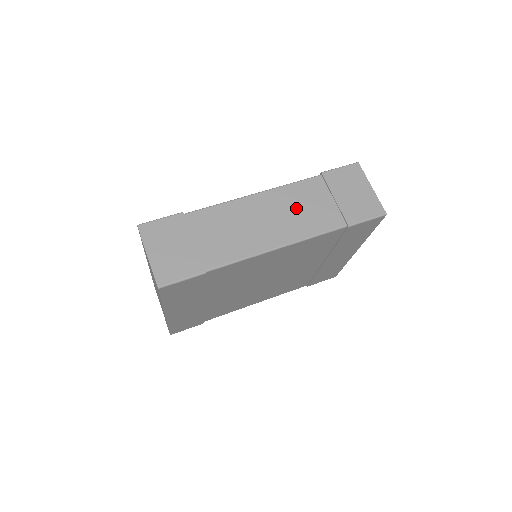
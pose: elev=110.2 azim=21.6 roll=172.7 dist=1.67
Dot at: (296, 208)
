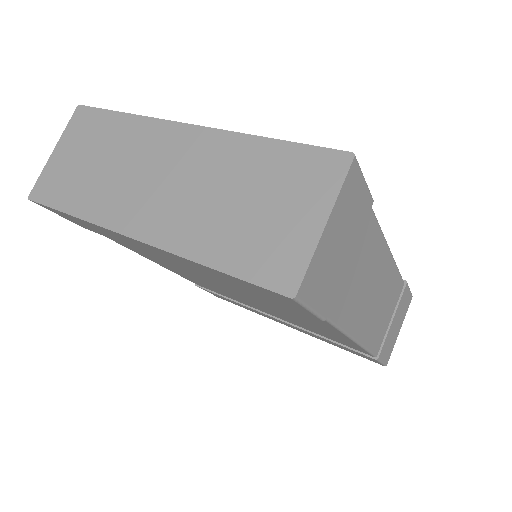
Dot at: (384, 304)
